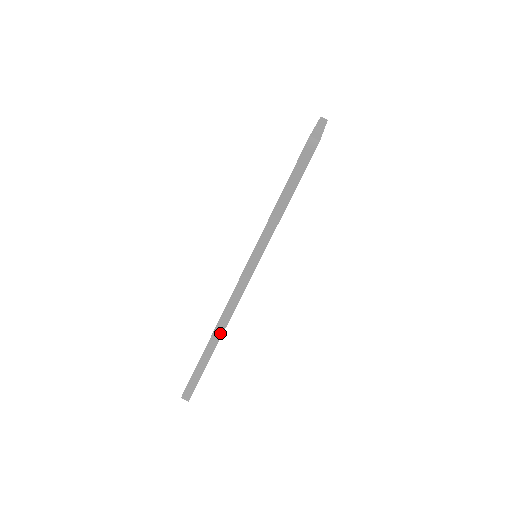
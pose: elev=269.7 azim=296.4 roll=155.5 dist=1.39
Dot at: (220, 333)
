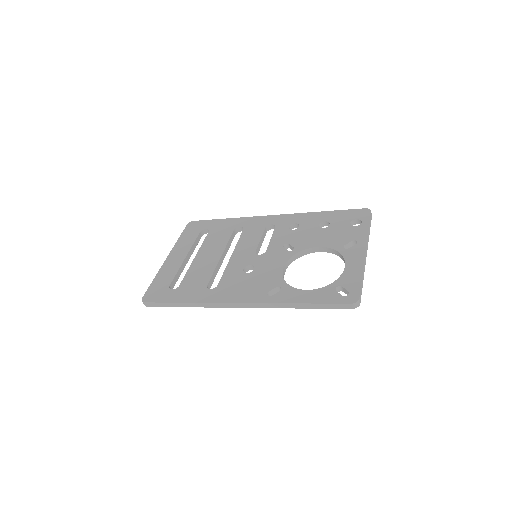
Dot at: (205, 306)
